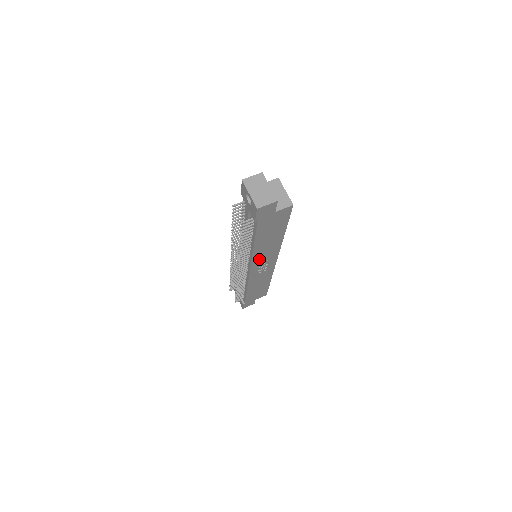
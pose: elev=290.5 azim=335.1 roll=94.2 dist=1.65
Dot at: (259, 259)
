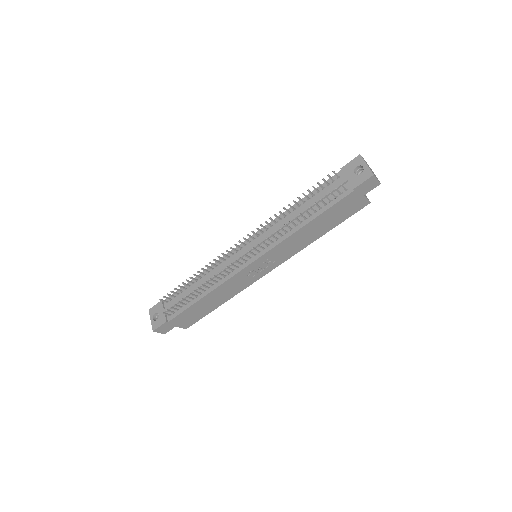
Dot at: (278, 250)
